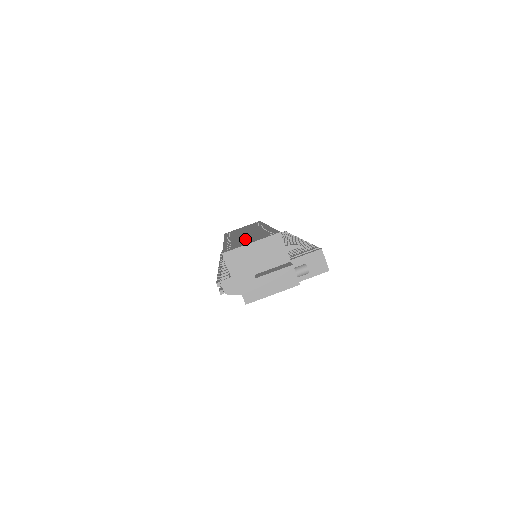
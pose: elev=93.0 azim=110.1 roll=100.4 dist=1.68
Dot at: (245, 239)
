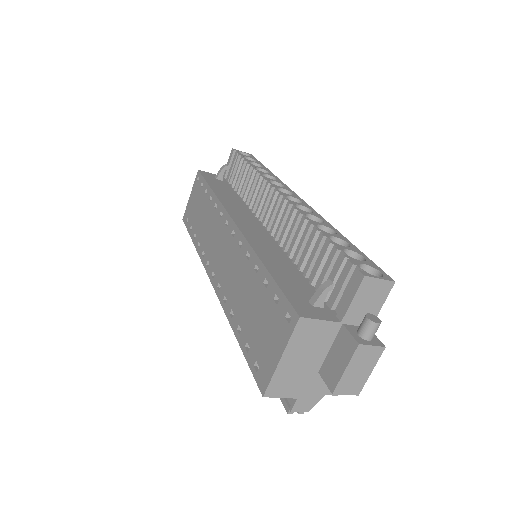
Dot at: (249, 313)
